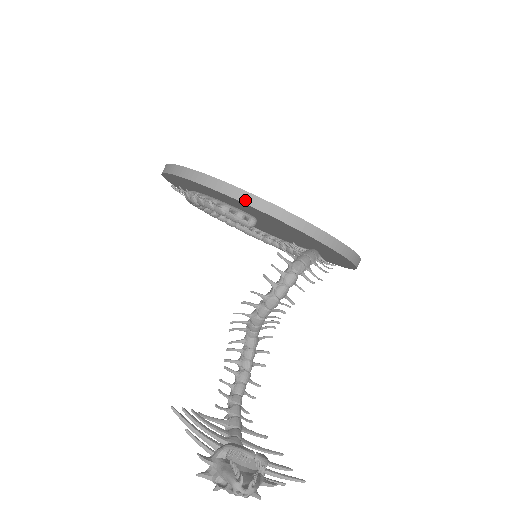
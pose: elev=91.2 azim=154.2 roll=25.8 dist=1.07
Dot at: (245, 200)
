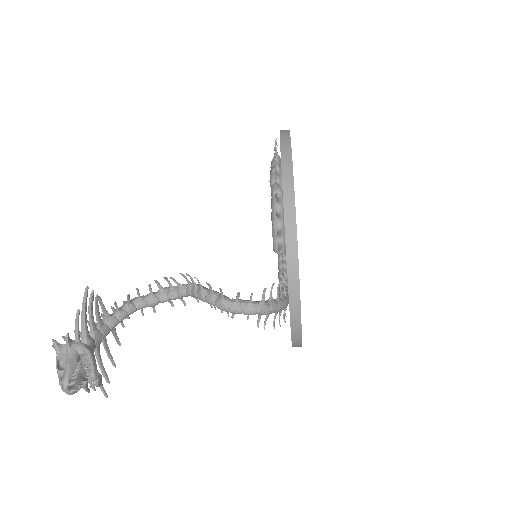
Dot at: (290, 262)
